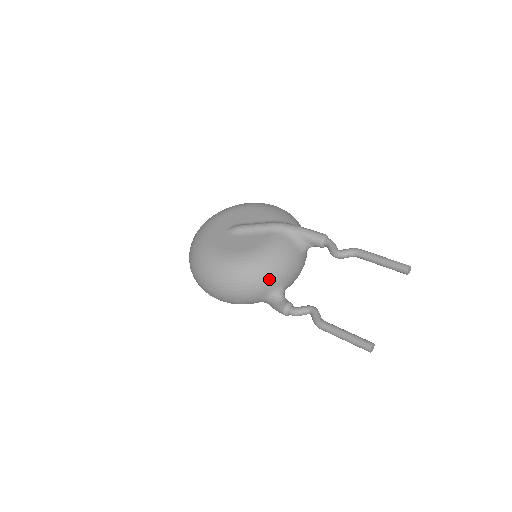
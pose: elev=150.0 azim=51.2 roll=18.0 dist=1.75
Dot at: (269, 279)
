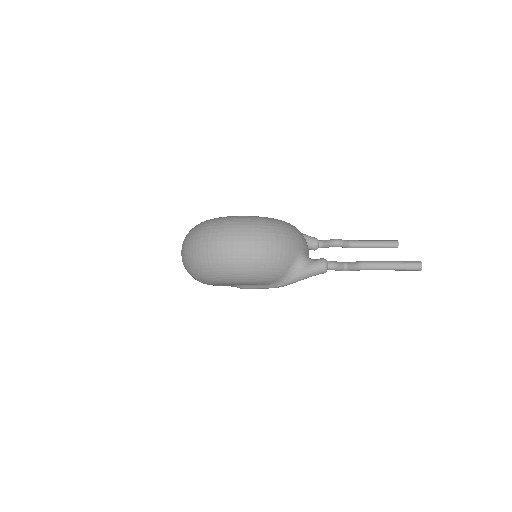
Dot at: (300, 237)
